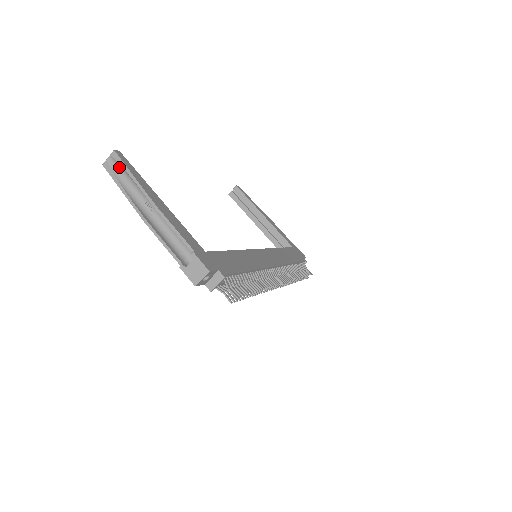
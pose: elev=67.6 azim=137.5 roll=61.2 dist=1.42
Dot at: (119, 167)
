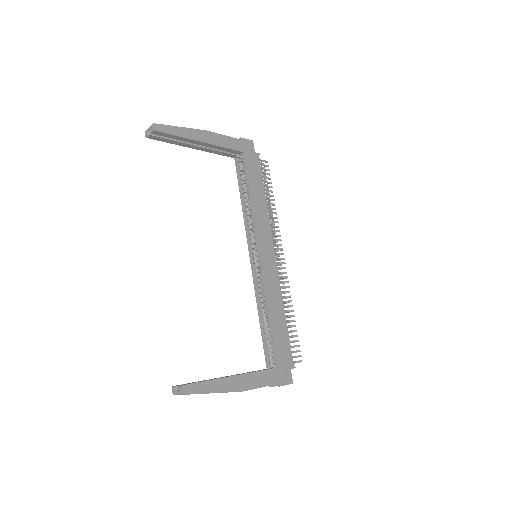
Dot at: occluded
